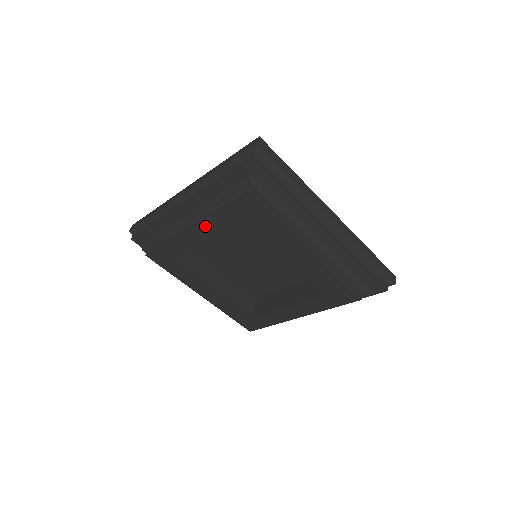
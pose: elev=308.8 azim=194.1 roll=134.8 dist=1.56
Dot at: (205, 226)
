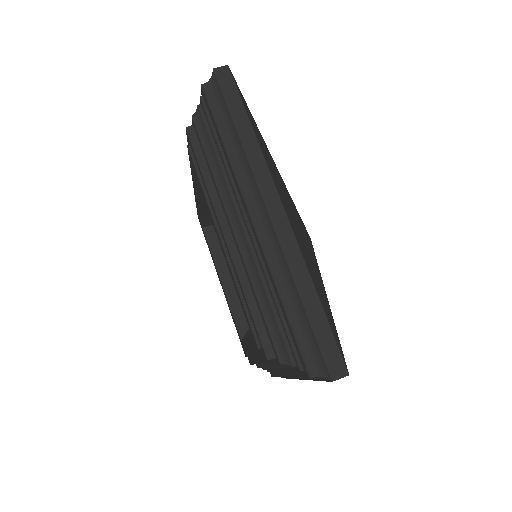
Dot at: (233, 263)
